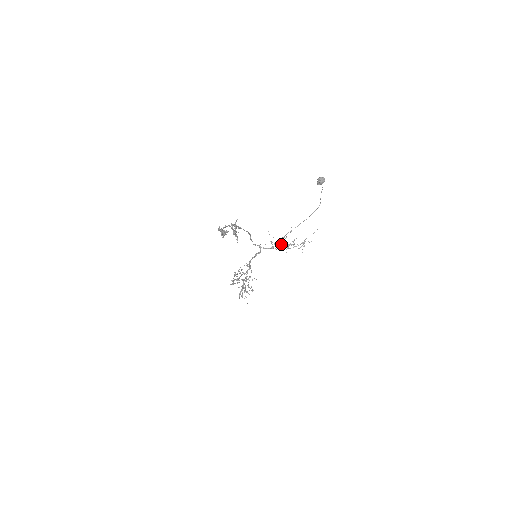
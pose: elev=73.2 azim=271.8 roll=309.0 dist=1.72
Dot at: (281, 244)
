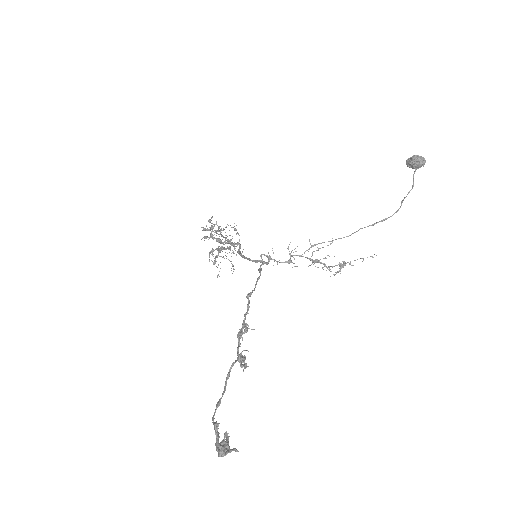
Dot at: occluded
